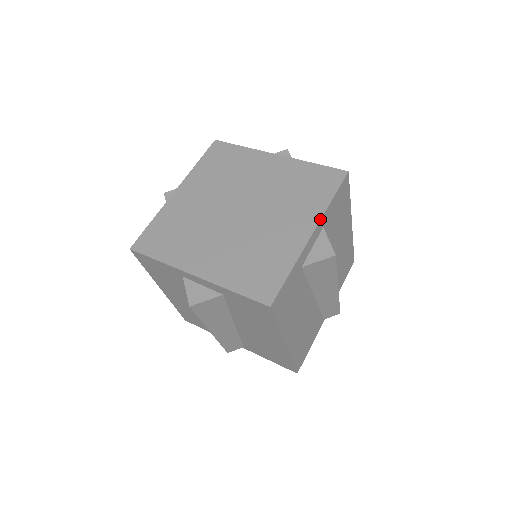
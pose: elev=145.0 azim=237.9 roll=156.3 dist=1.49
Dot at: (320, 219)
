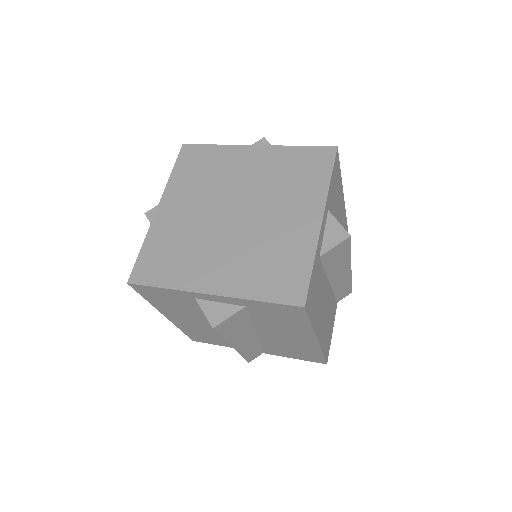
Dot at: (325, 202)
